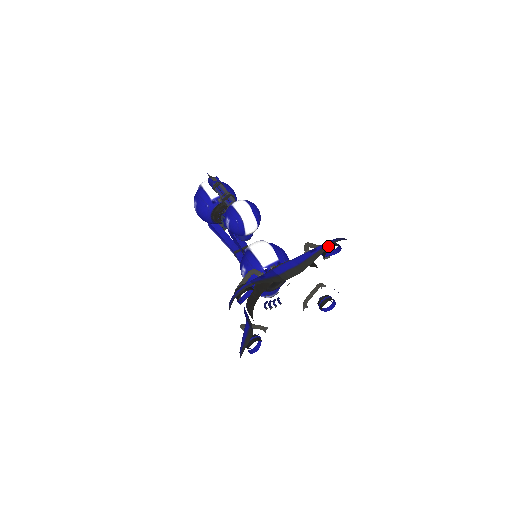
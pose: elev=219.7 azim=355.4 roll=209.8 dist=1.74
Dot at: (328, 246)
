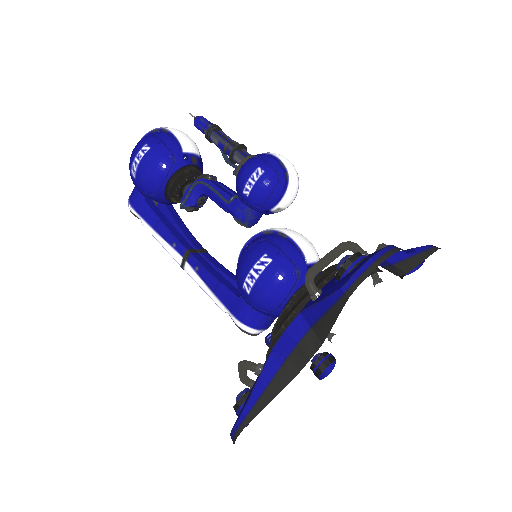
Dot at: (434, 249)
